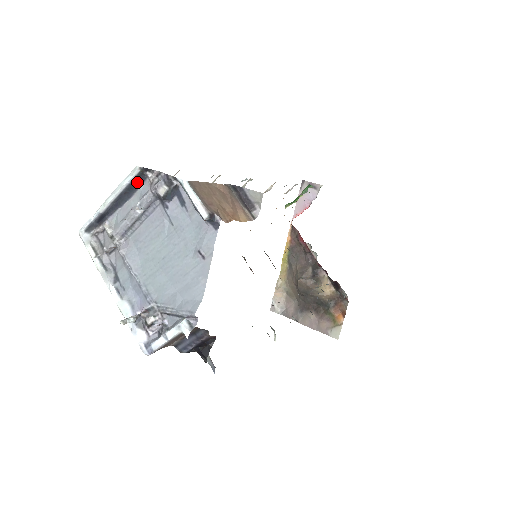
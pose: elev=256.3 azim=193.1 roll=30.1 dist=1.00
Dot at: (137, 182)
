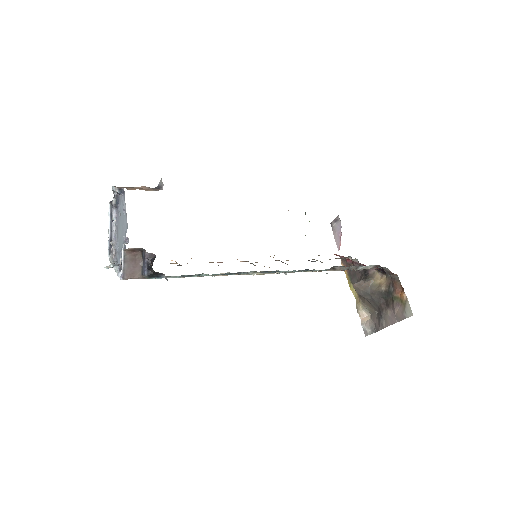
Dot at: occluded
